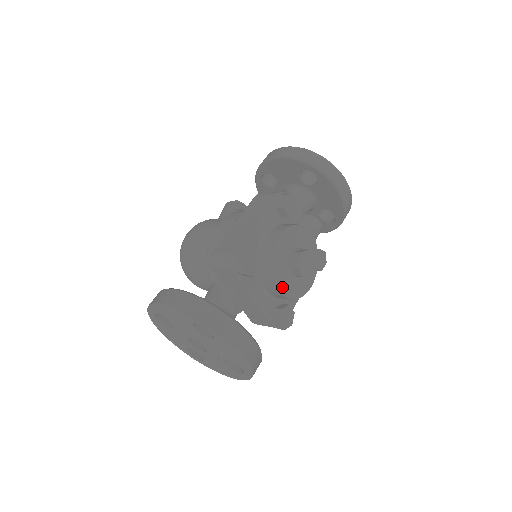
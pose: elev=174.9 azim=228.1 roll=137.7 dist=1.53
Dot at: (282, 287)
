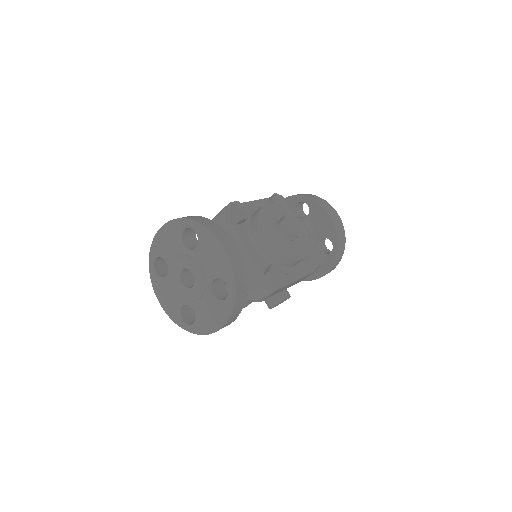
Dot at: (269, 235)
